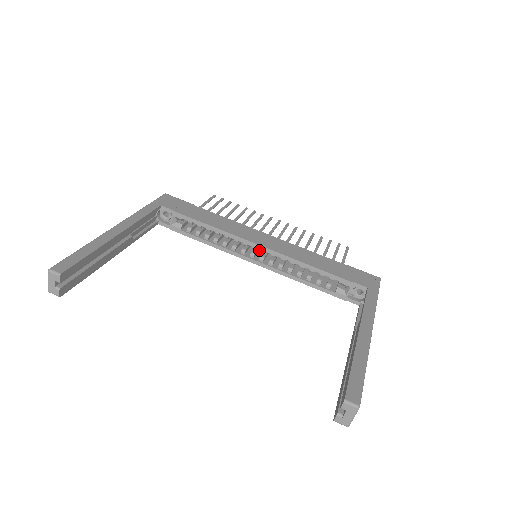
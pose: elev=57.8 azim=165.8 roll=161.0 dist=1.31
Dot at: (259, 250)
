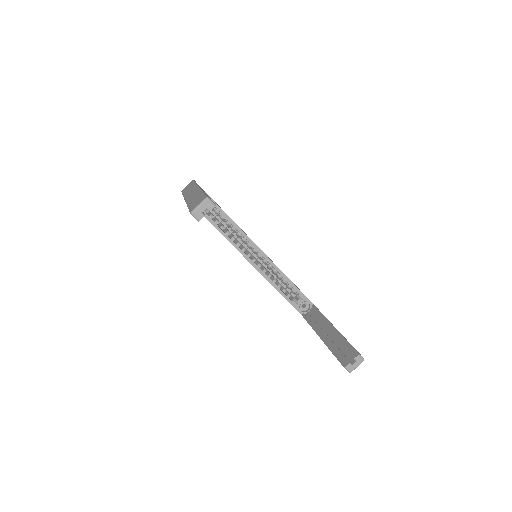
Dot at: occluded
